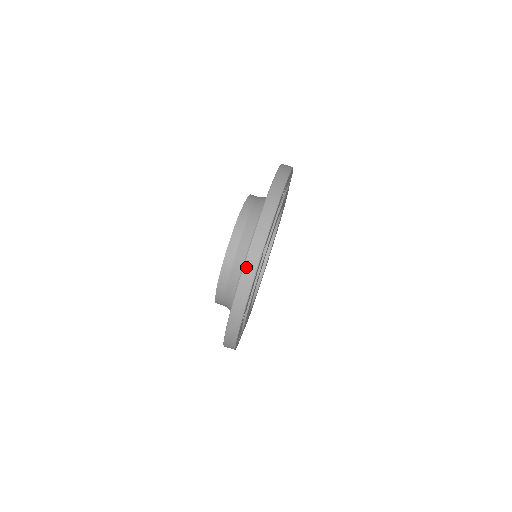
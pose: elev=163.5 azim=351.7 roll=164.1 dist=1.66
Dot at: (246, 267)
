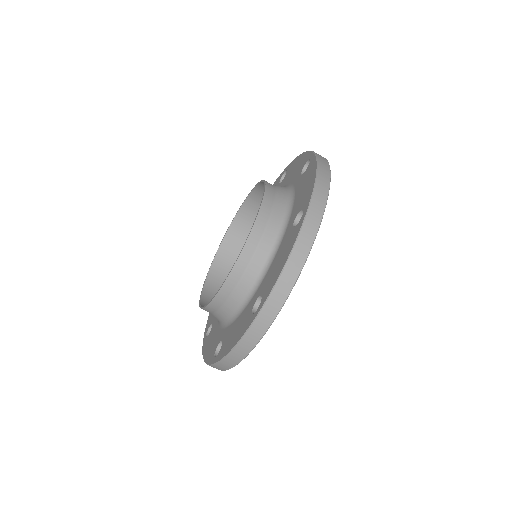
Dot at: (247, 336)
